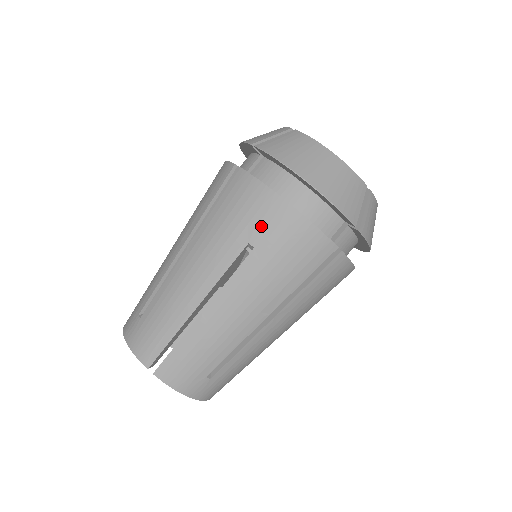
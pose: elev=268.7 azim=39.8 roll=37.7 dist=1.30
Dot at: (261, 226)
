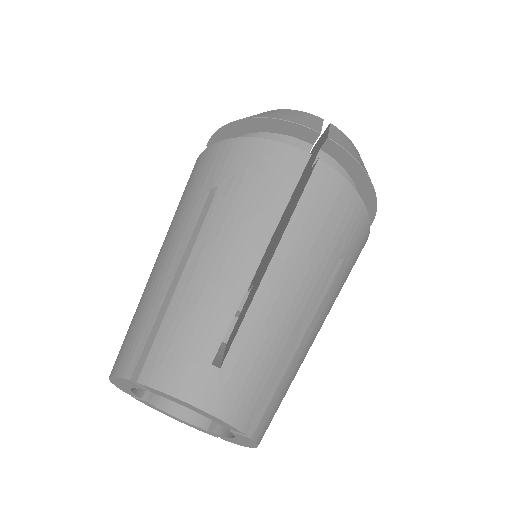
Dot at: (219, 168)
